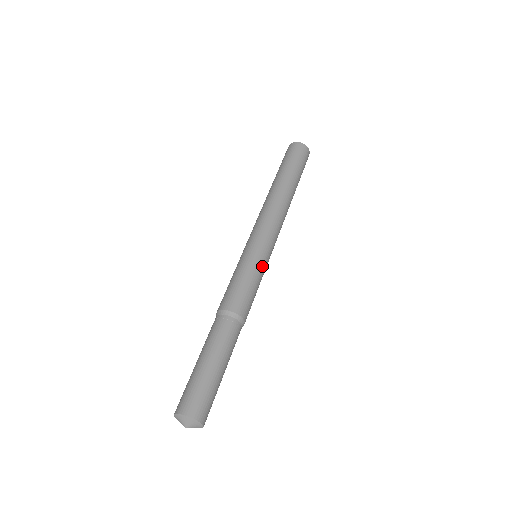
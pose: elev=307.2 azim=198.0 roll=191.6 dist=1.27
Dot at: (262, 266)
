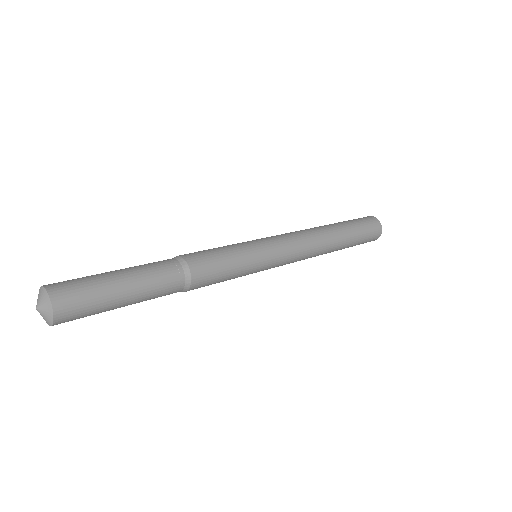
Dot at: (252, 257)
